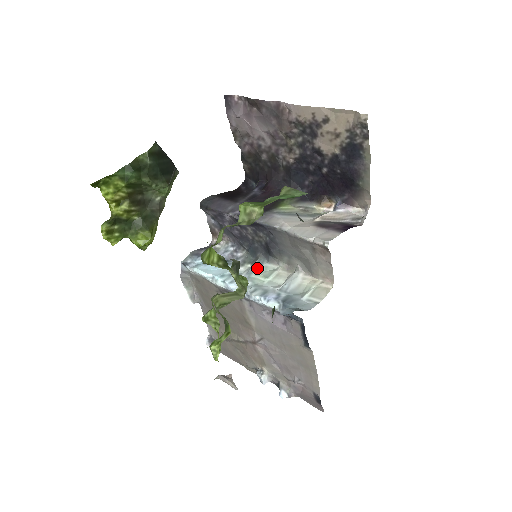
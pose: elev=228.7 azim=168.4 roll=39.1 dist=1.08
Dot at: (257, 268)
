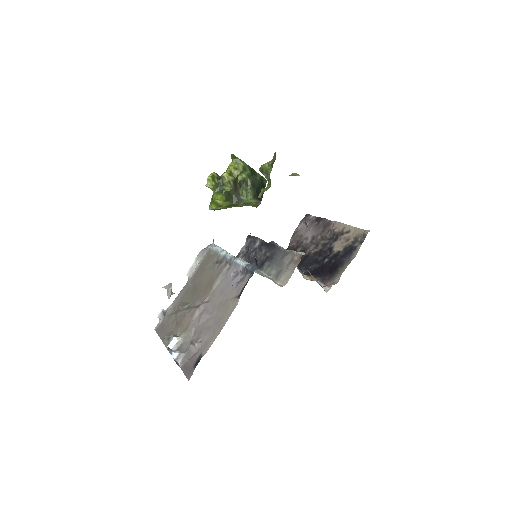
Dot at: occluded
